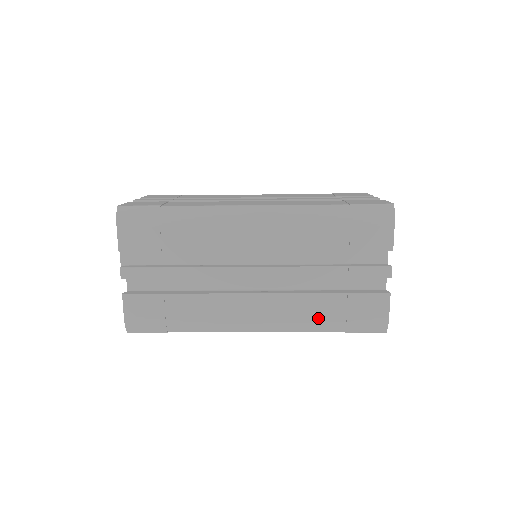
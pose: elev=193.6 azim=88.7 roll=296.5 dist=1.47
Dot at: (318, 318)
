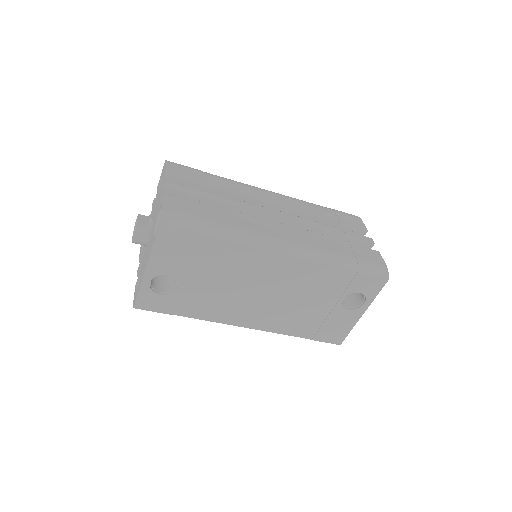
Dot at: (334, 252)
